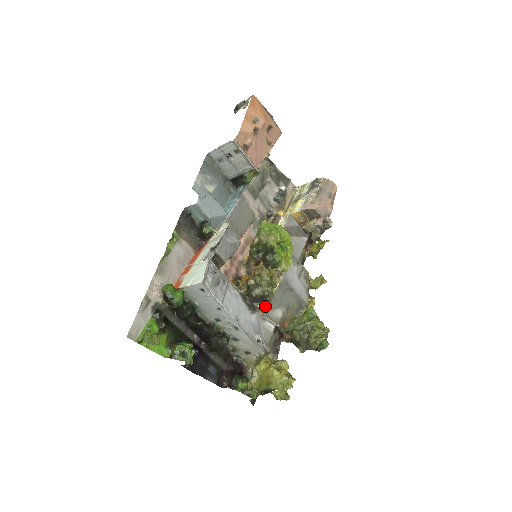
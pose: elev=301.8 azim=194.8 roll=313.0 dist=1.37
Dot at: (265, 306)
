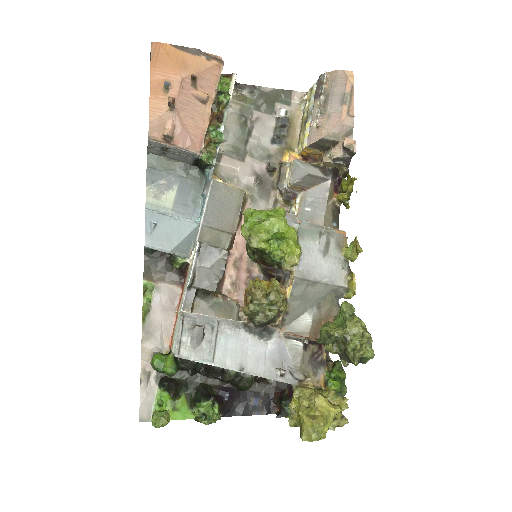
Dot at: (284, 320)
